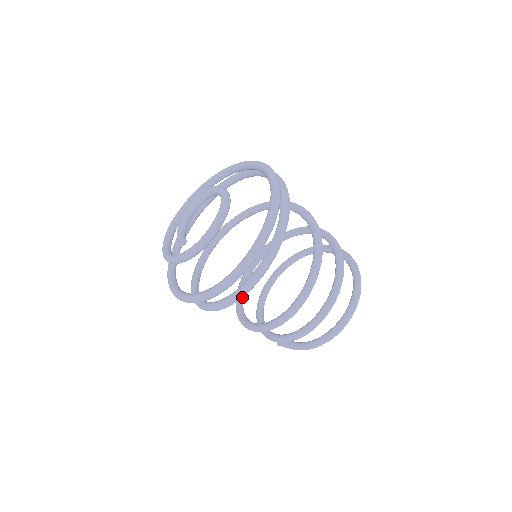
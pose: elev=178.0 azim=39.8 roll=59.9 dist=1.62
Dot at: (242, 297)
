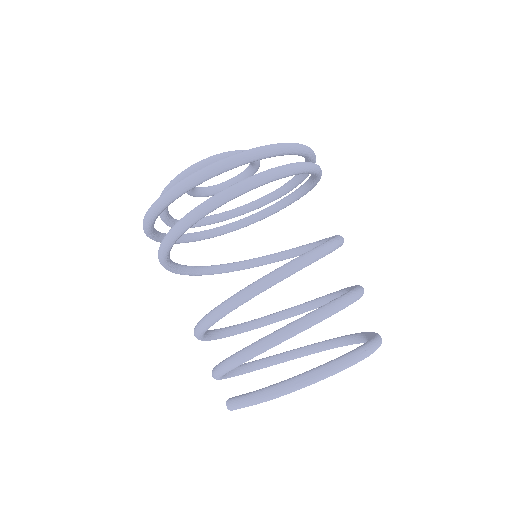
Dot at: (227, 197)
